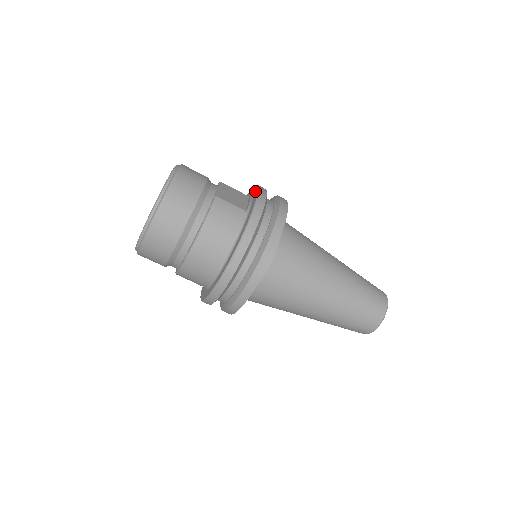
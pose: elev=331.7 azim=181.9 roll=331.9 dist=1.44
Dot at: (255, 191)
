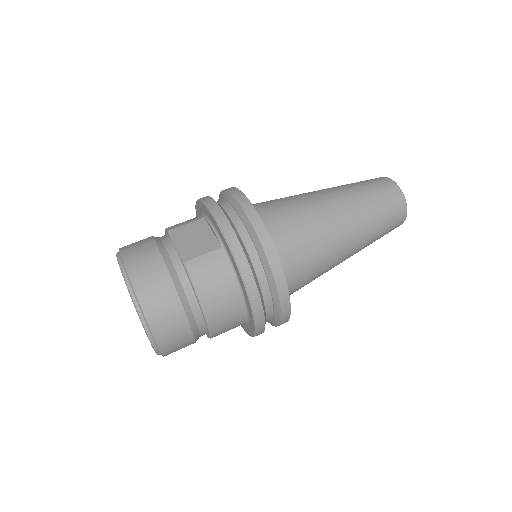
Dot at: (208, 214)
